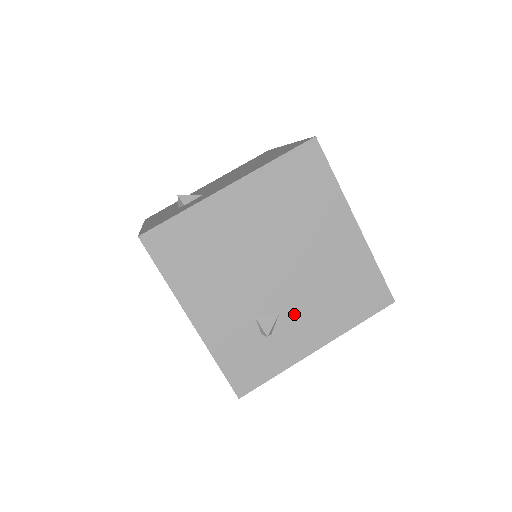
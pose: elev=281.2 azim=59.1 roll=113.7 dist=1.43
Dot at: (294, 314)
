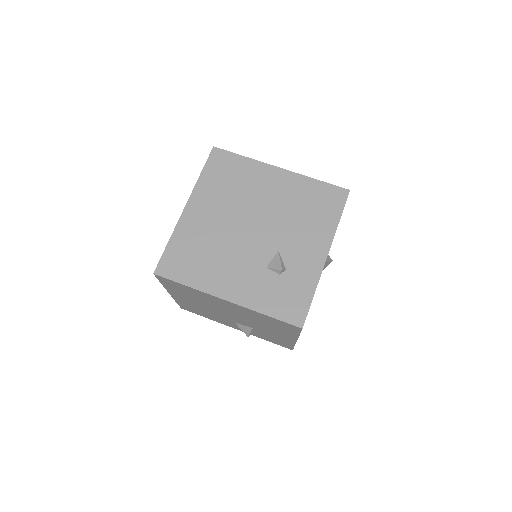
Dot at: (290, 246)
